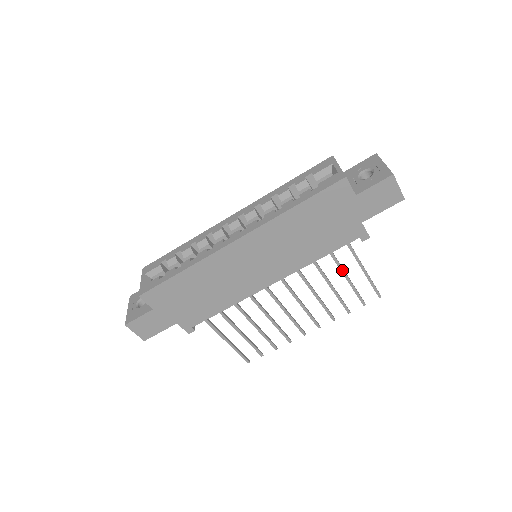
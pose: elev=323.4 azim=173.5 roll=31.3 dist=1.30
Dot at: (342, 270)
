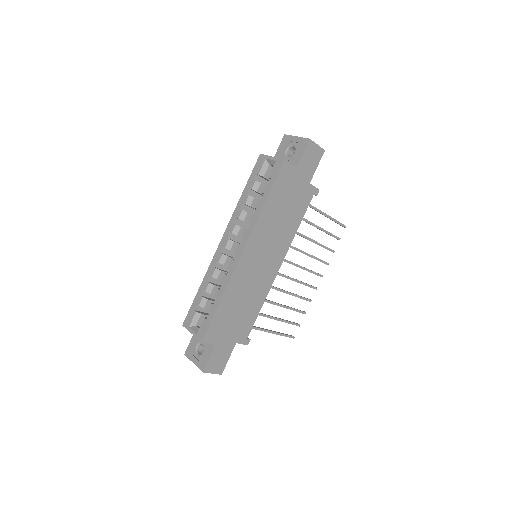
Dot at: (314, 225)
